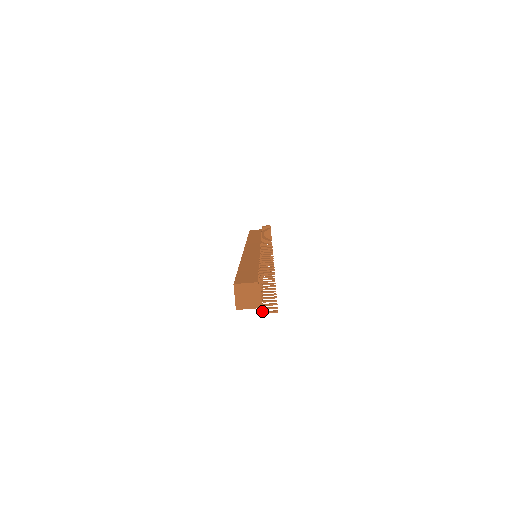
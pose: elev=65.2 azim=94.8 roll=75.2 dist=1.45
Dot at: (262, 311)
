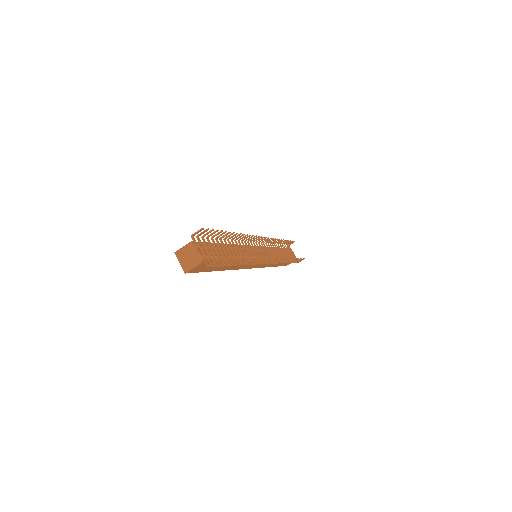
Dot at: (208, 266)
